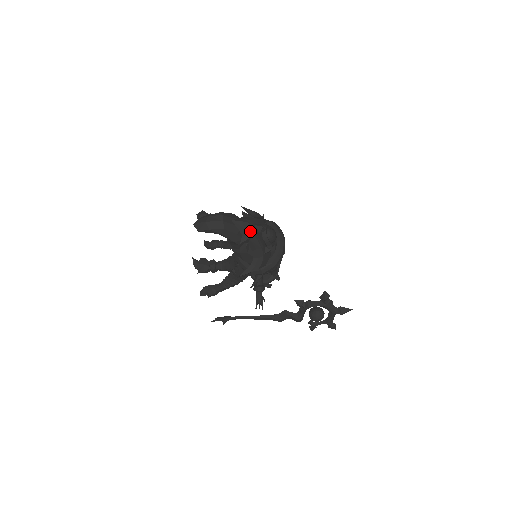
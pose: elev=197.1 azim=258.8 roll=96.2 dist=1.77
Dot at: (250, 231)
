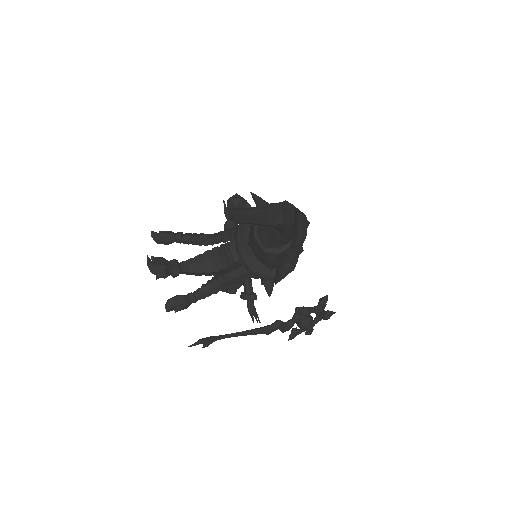
Dot at: (305, 227)
